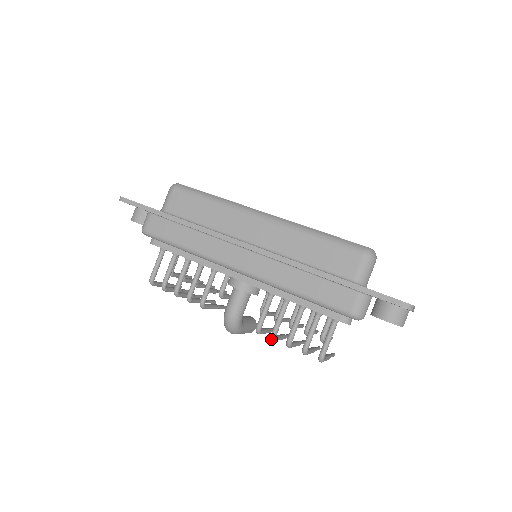
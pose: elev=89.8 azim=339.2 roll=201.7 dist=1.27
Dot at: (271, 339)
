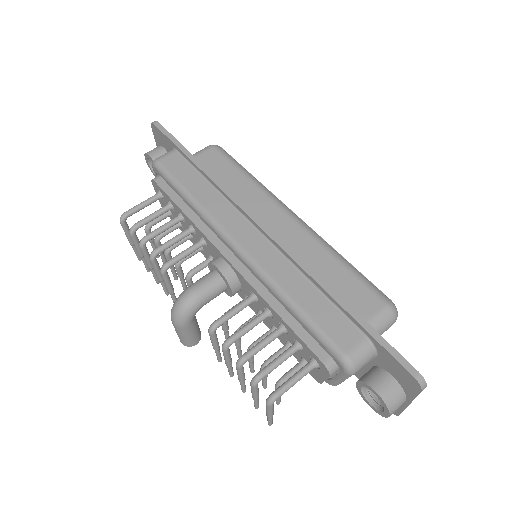
Dot at: (222, 346)
